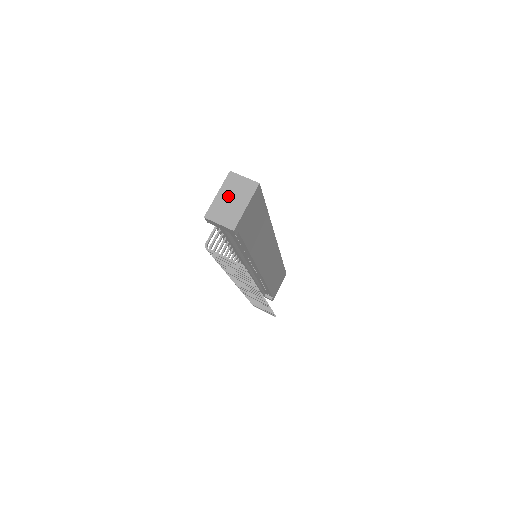
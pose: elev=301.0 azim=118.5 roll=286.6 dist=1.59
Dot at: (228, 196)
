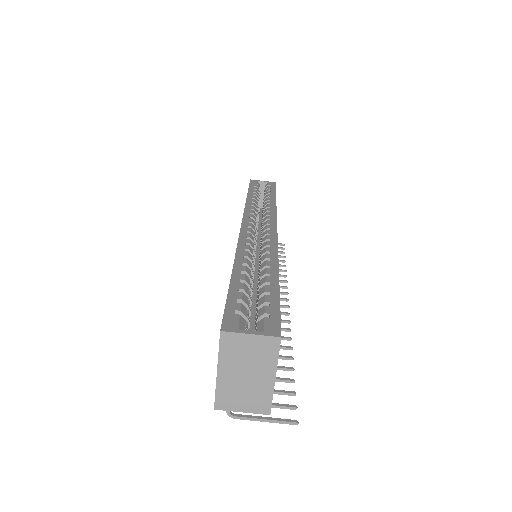
Dot at: (237, 371)
